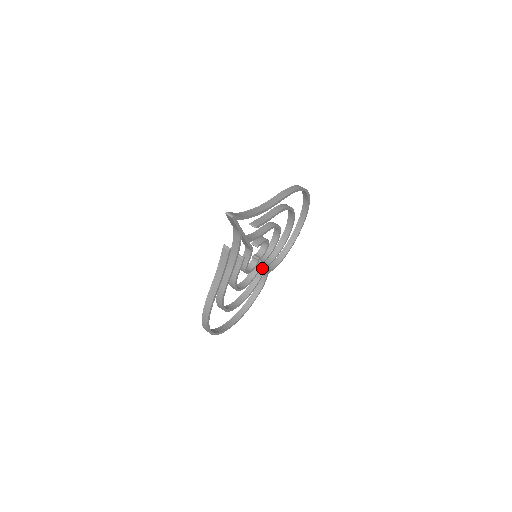
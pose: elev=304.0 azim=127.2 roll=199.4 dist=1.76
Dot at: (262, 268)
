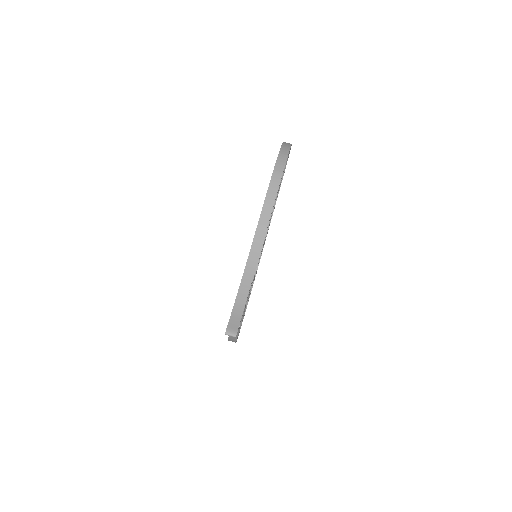
Dot at: occluded
